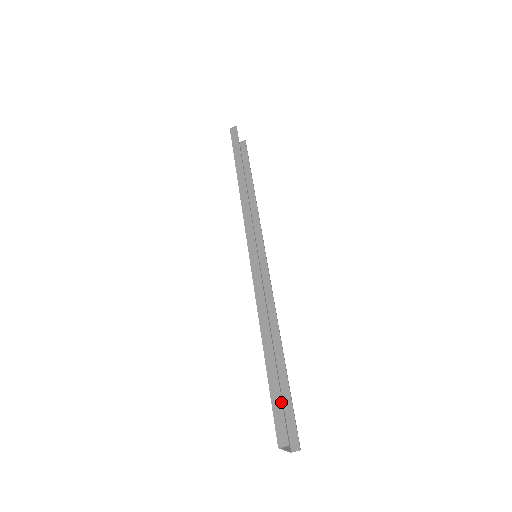
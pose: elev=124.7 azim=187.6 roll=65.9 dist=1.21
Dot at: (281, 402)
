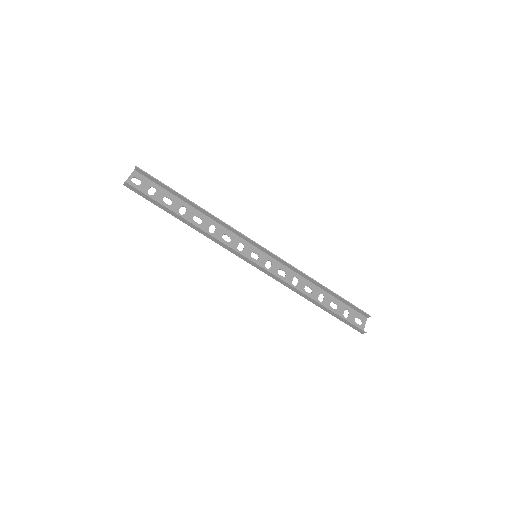
Dot at: (347, 322)
